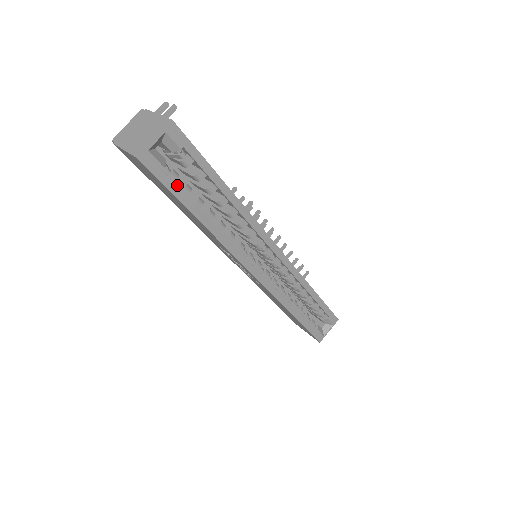
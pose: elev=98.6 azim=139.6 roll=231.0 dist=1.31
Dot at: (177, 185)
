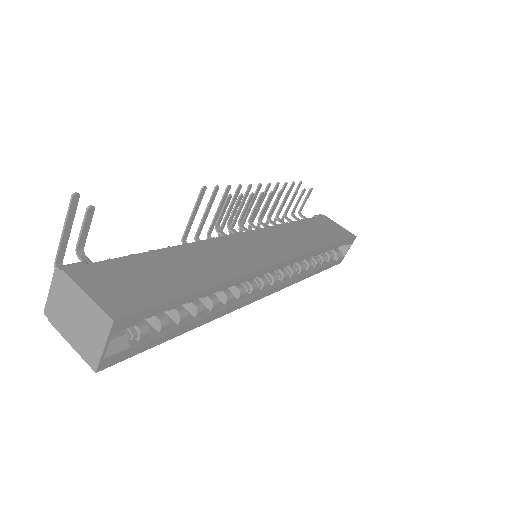
Dot at: (149, 320)
